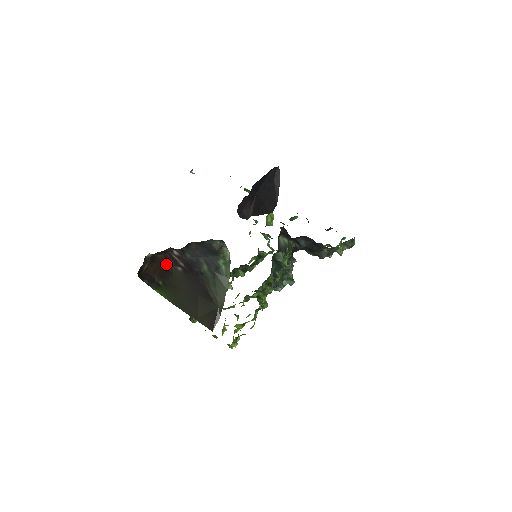
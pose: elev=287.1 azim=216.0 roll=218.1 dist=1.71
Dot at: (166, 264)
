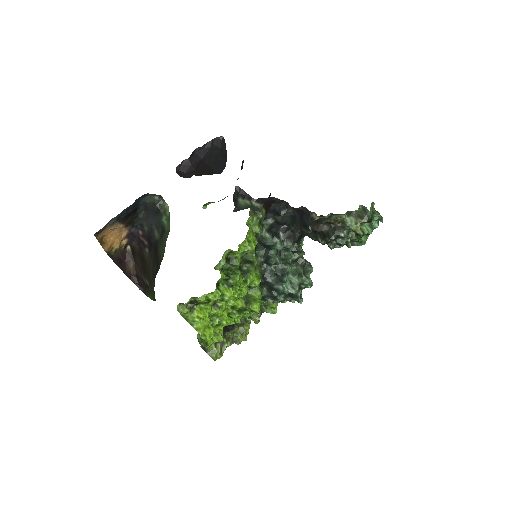
Dot at: (141, 252)
